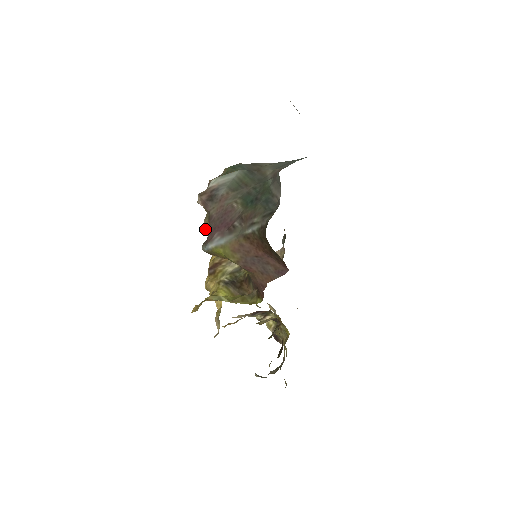
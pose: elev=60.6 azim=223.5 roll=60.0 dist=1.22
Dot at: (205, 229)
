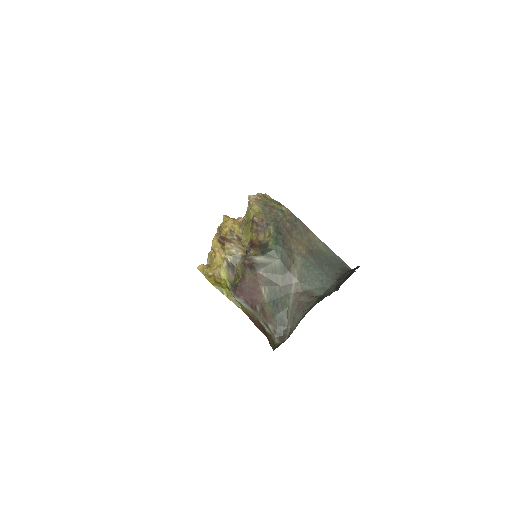
Dot at: (236, 269)
